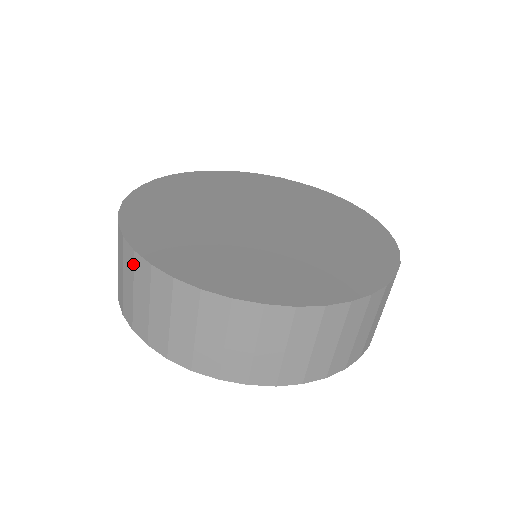
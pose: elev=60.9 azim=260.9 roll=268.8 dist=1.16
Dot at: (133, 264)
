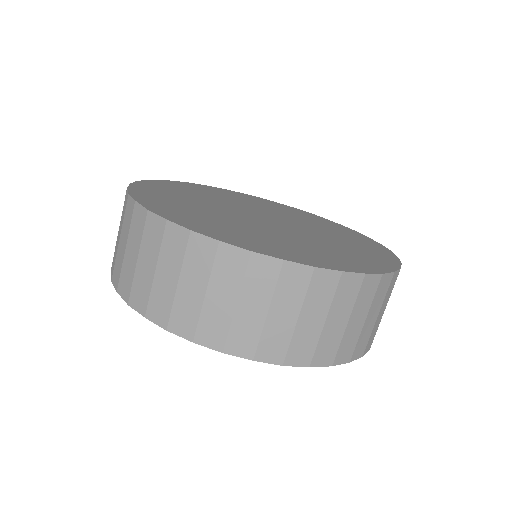
Dot at: (143, 225)
